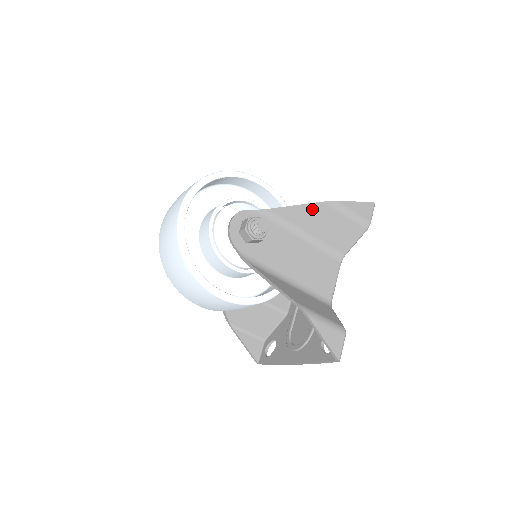
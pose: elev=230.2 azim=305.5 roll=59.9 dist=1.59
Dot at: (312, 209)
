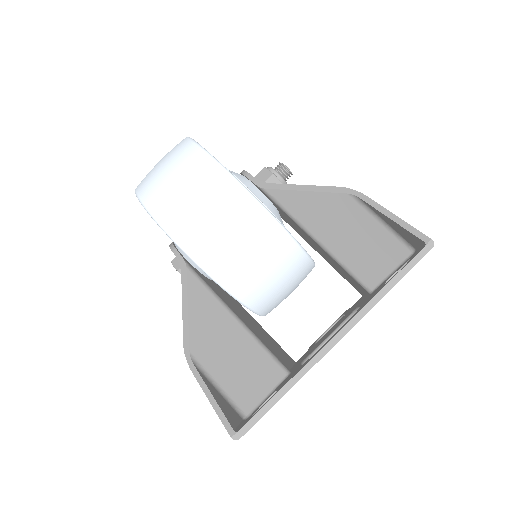
Dot at: occluded
